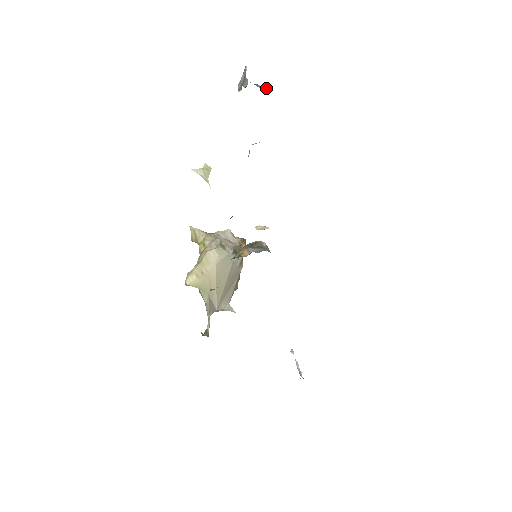
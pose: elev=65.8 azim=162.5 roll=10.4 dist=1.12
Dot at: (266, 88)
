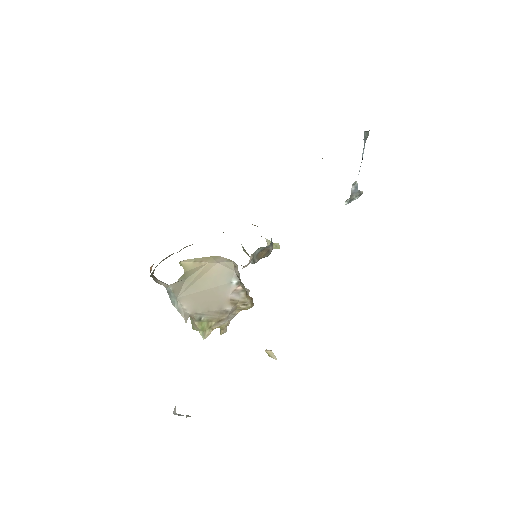
Dot at: occluded
